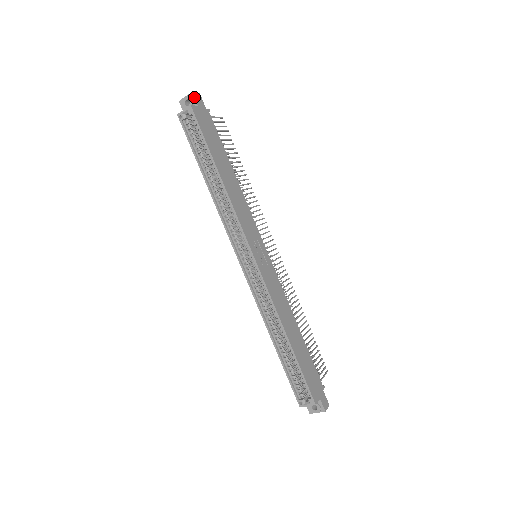
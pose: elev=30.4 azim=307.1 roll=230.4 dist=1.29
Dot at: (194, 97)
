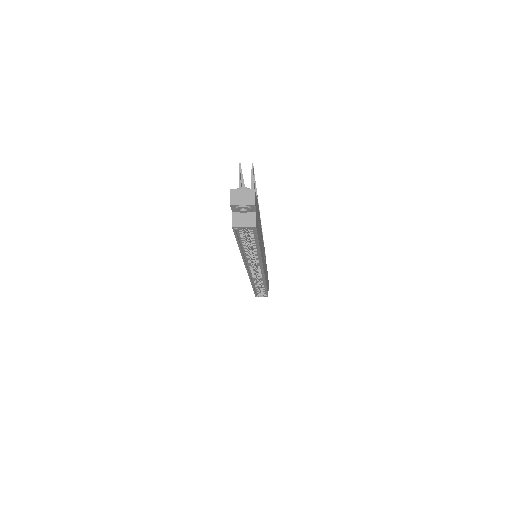
Dot at: (255, 208)
